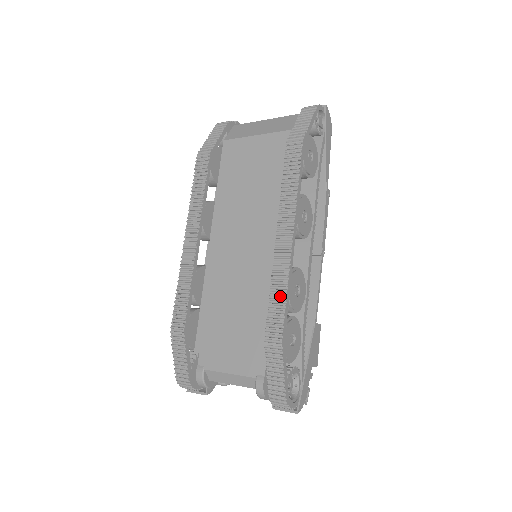
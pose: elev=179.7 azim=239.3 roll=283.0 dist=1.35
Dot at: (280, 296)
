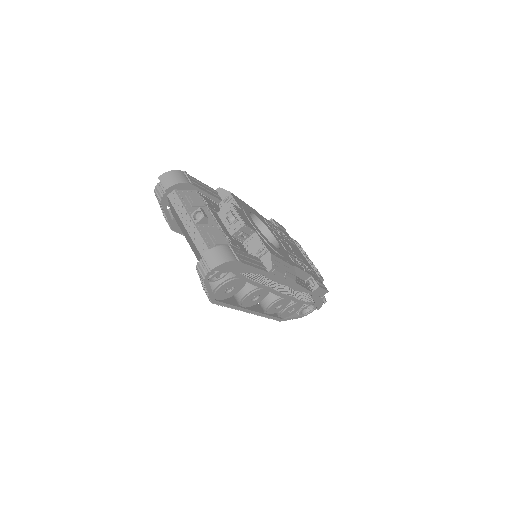
Dot at: occluded
